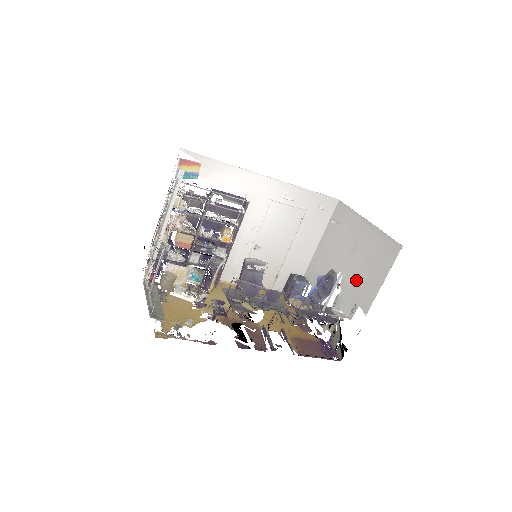
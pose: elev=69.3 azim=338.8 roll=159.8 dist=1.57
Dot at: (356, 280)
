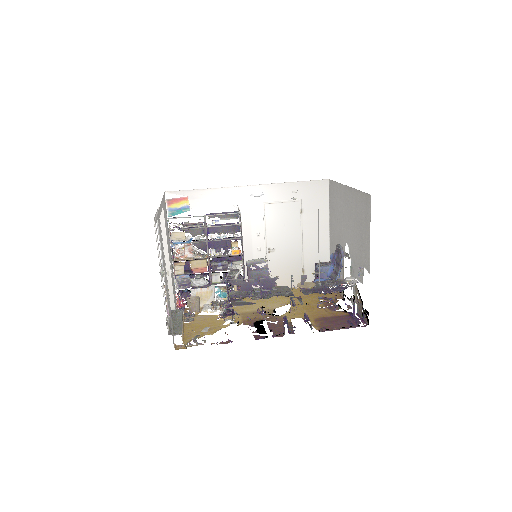
Dot at: (356, 244)
